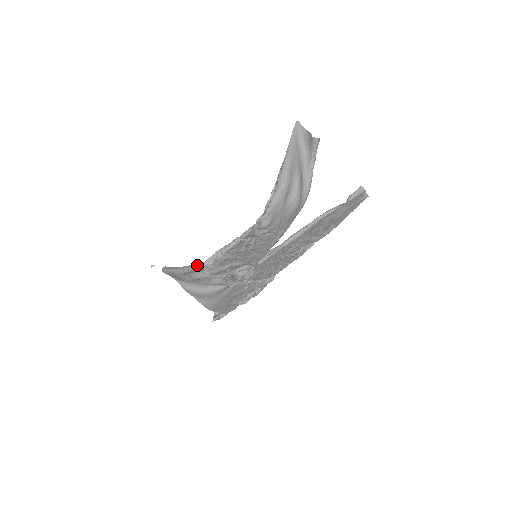
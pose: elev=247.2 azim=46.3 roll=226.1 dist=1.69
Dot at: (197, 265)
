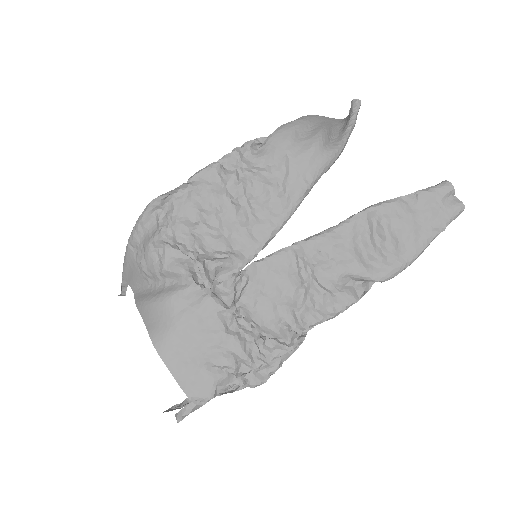
Dot at: (151, 201)
